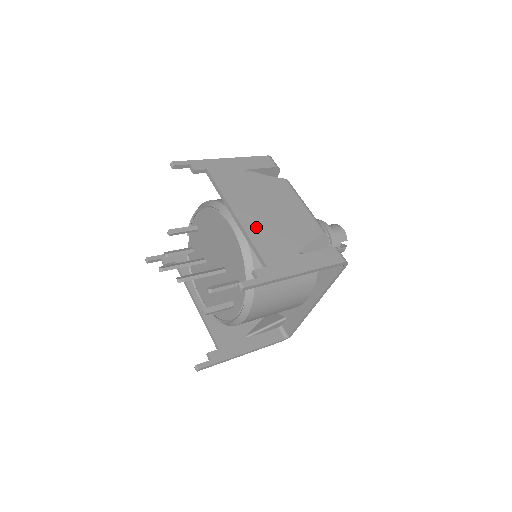
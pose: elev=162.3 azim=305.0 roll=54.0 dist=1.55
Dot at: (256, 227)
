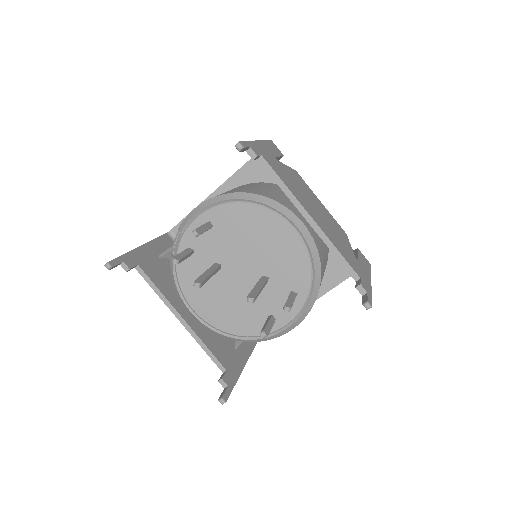
Dot at: (328, 232)
